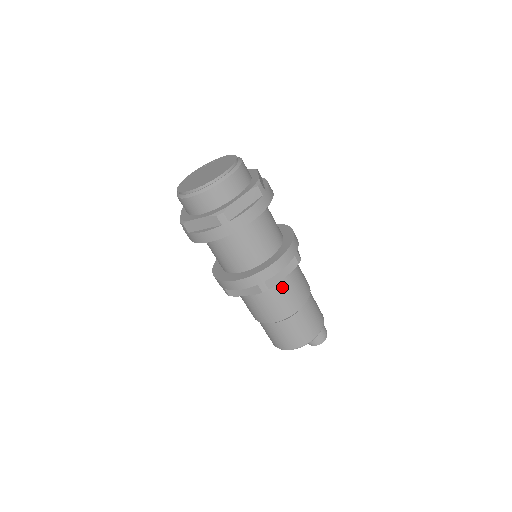
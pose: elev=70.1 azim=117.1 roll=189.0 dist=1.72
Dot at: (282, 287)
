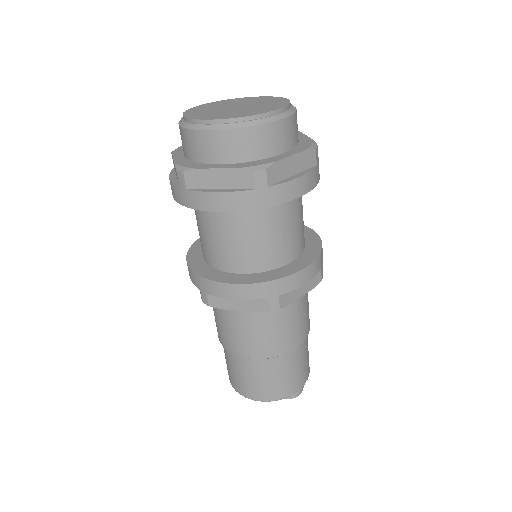
Dot at: (290, 309)
